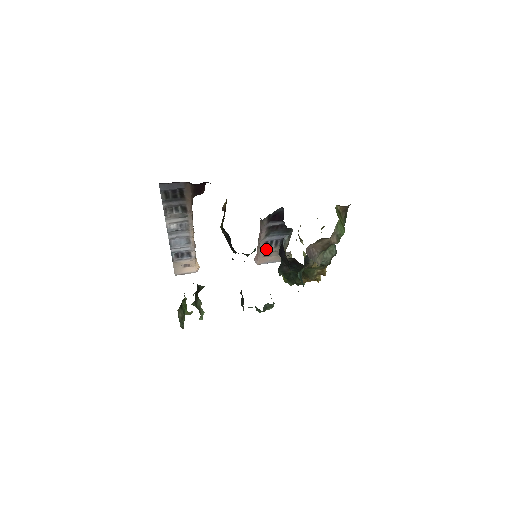
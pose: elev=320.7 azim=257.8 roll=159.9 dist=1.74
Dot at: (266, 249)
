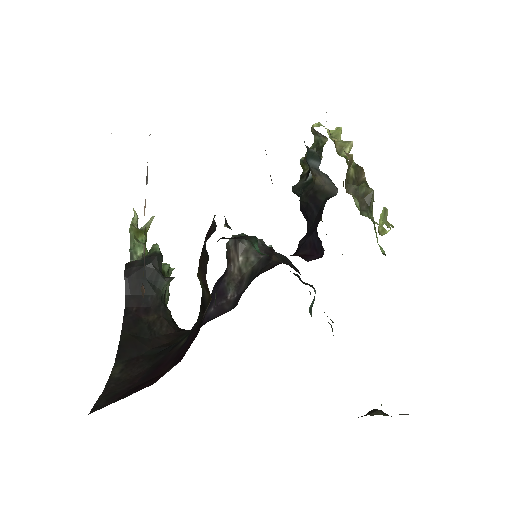
Dot at: occluded
